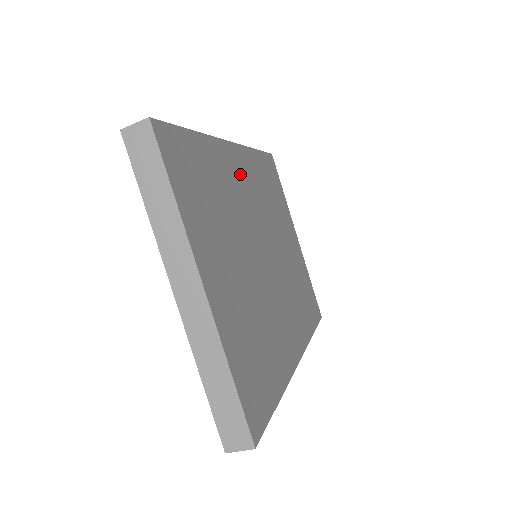
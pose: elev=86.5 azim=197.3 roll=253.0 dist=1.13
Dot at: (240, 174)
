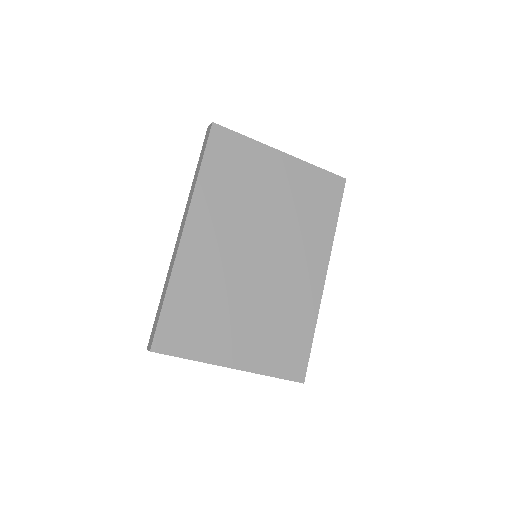
Dot at: (205, 242)
